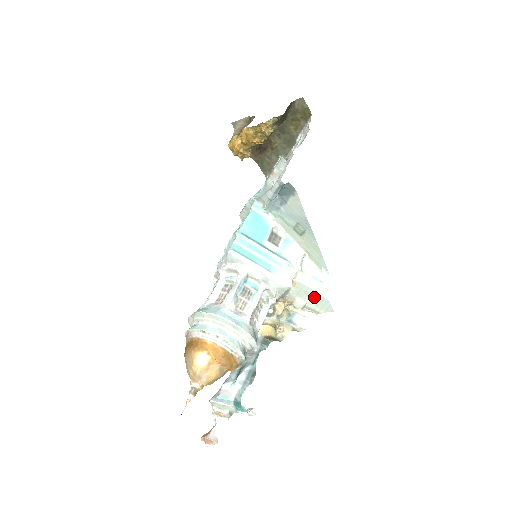
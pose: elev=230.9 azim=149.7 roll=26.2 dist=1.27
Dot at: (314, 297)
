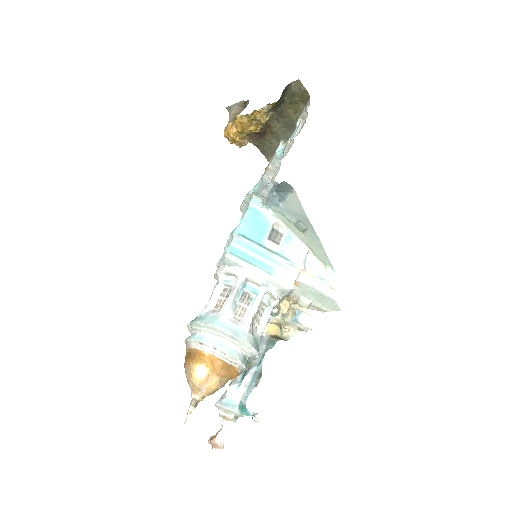
Dot at: (319, 297)
